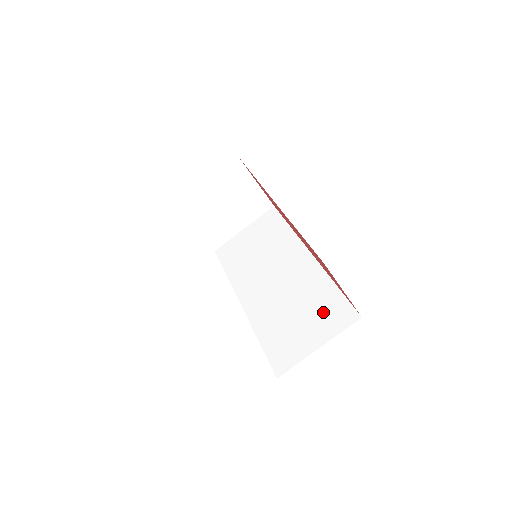
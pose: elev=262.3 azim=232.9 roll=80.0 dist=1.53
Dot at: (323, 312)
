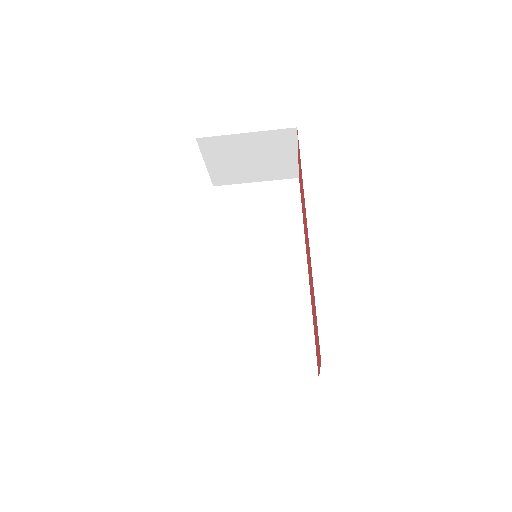
Dot at: (288, 346)
